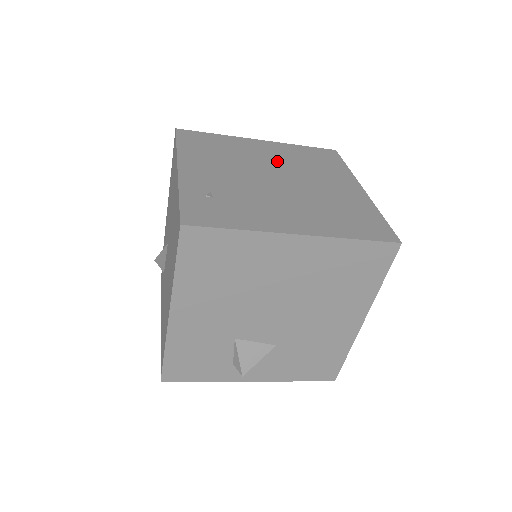
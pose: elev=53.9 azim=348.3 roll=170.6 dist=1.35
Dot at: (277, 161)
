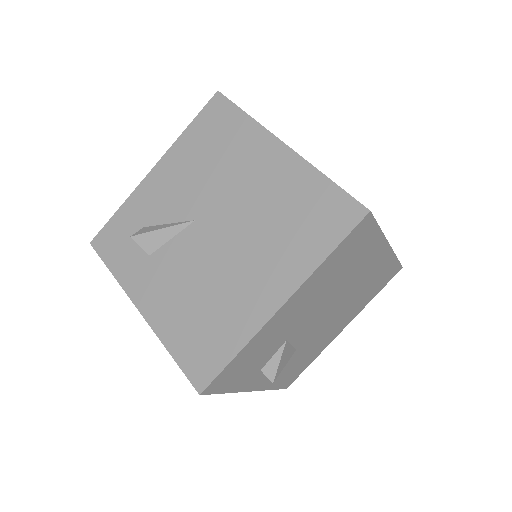
Dot at: occluded
